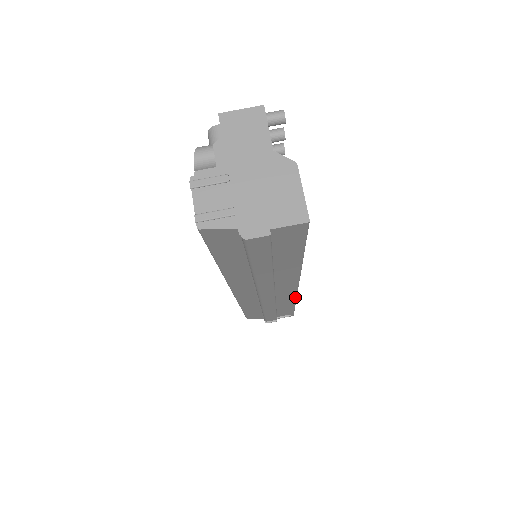
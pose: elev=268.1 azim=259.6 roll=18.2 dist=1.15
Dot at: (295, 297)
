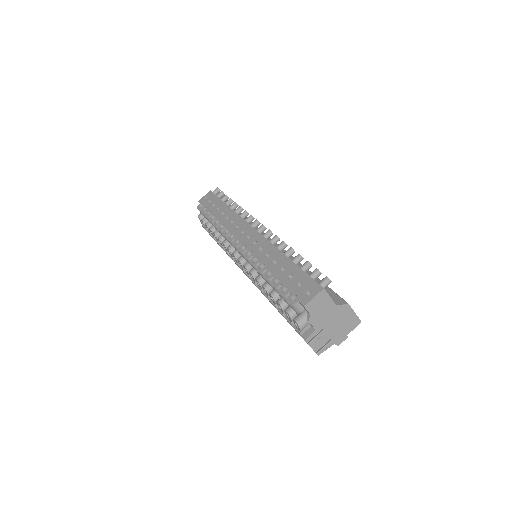
Dot at: occluded
